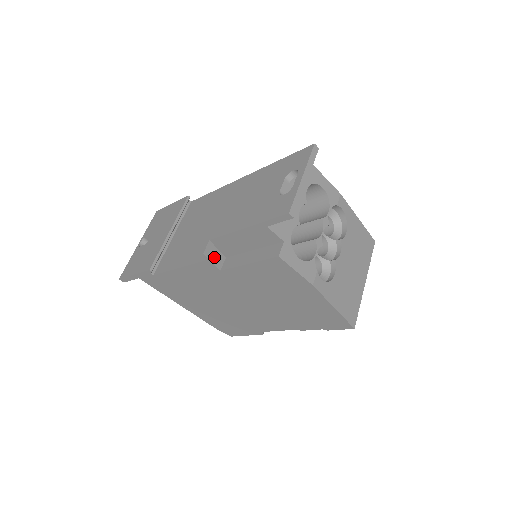
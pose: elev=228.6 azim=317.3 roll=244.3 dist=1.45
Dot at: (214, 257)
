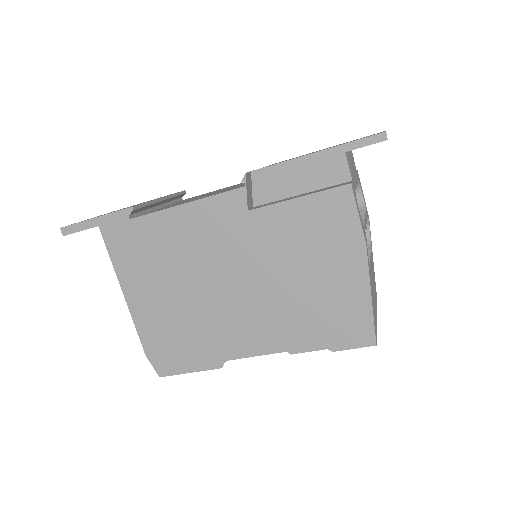
Dot at: (248, 191)
